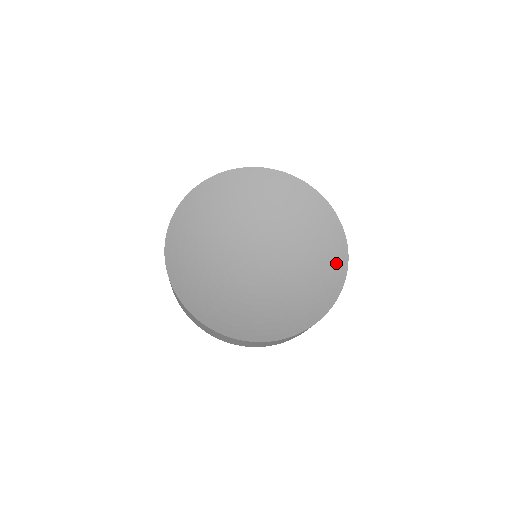
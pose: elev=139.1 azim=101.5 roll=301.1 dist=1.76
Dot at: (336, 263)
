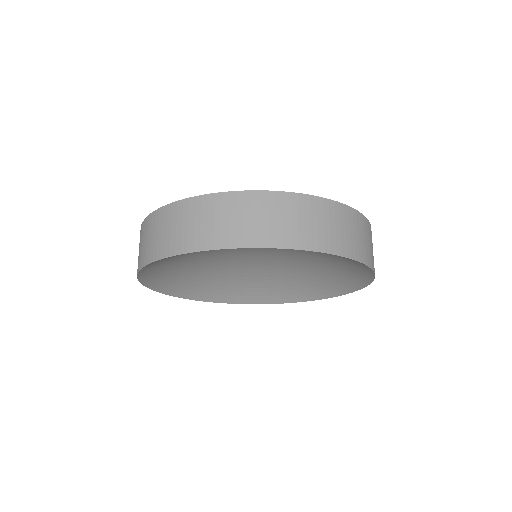
Dot at: (346, 284)
